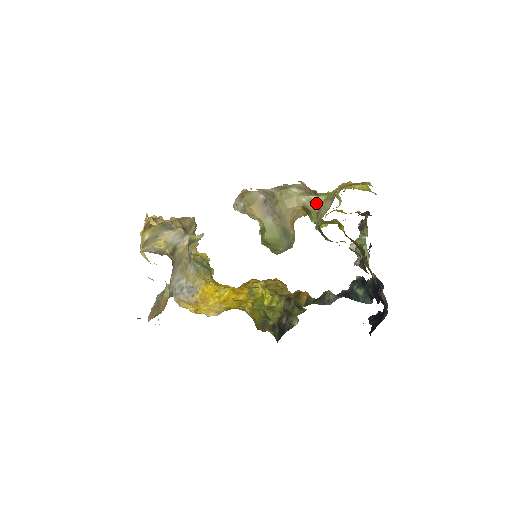
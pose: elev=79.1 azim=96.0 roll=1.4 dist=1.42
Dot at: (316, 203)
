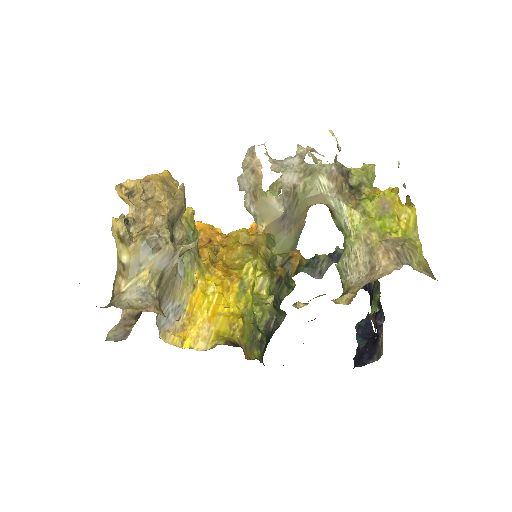
Dot at: (346, 220)
